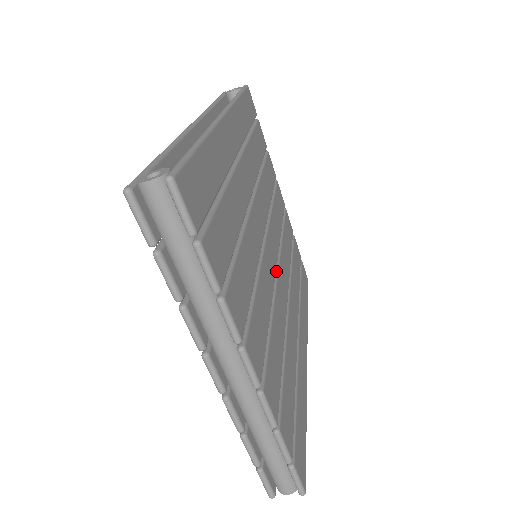
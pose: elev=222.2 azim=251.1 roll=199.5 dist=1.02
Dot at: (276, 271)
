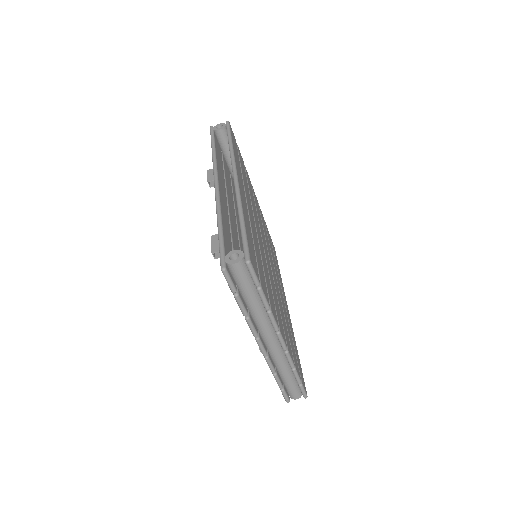
Dot at: occluded
